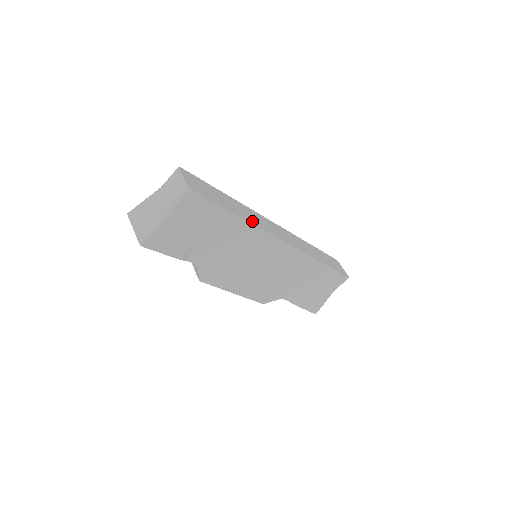
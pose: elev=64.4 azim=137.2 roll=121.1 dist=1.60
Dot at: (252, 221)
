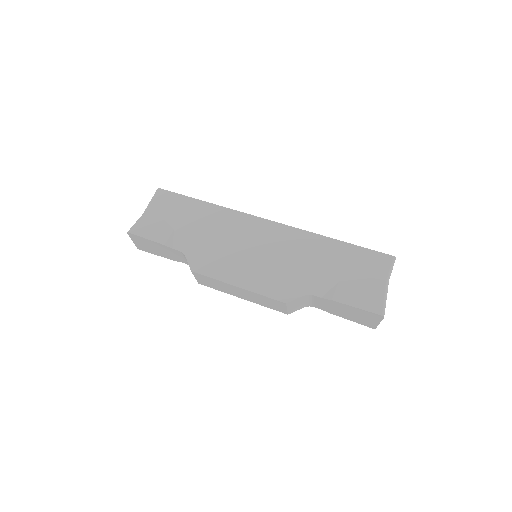
Dot at: occluded
